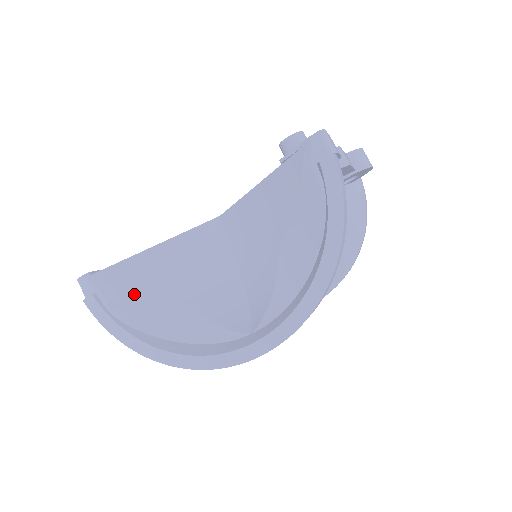
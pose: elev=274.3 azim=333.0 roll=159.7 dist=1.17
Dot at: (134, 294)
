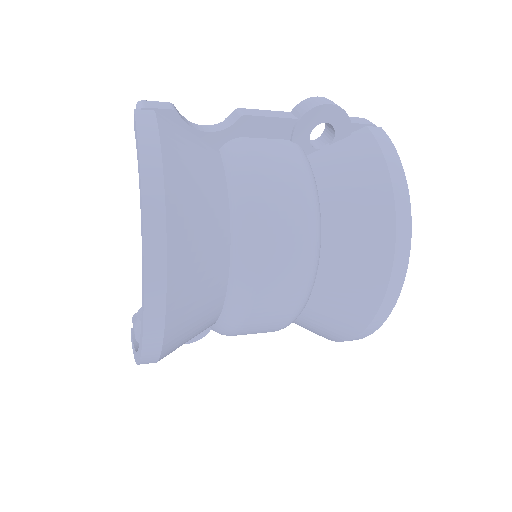
Dot at: occluded
